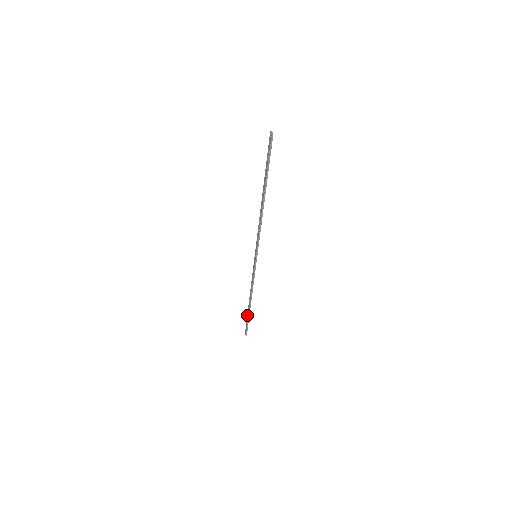
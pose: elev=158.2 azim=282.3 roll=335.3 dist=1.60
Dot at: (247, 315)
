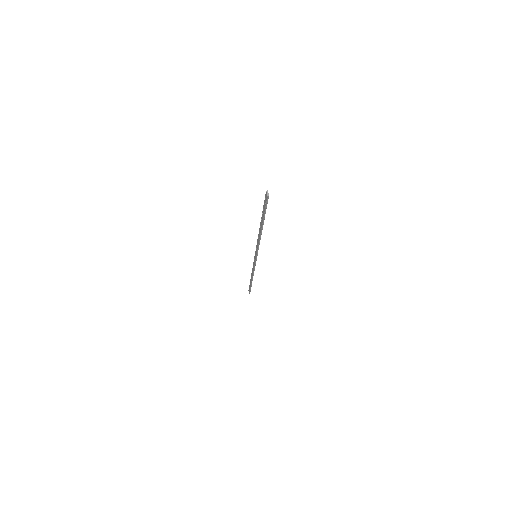
Dot at: (250, 283)
